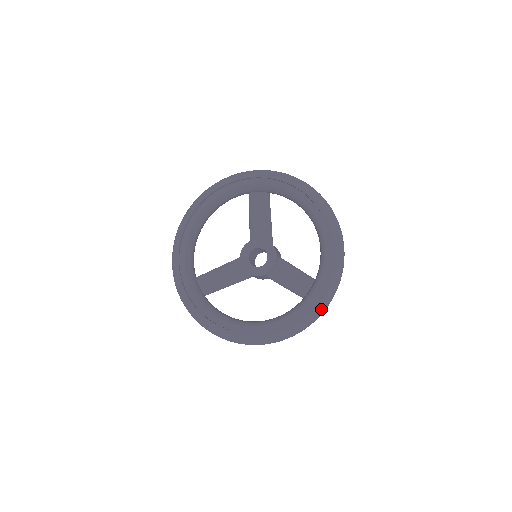
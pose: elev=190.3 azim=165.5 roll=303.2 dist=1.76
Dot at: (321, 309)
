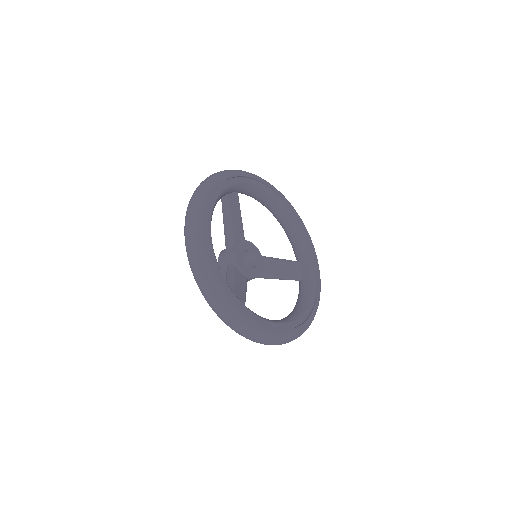
Dot at: occluded
